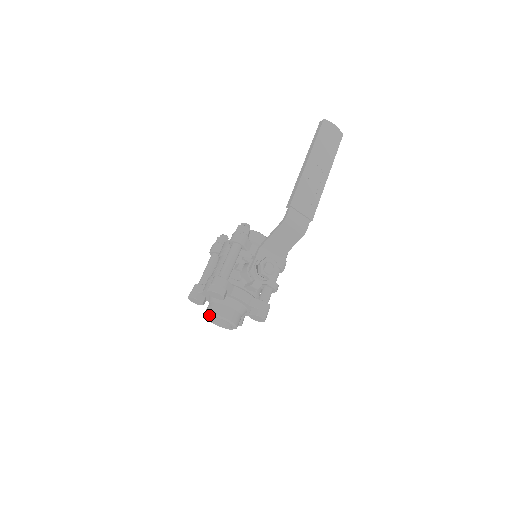
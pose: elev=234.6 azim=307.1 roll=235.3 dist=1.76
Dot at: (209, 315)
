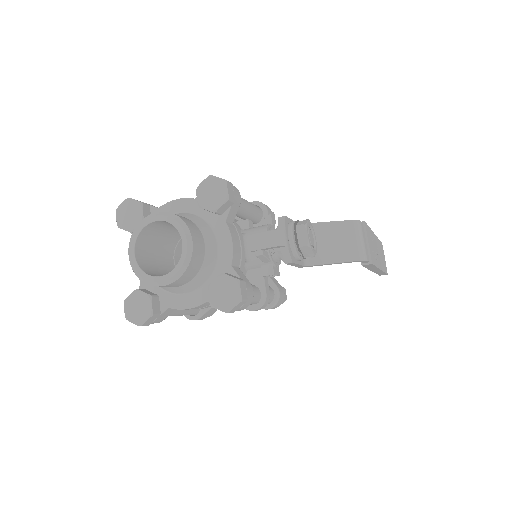
Dot at: (163, 214)
